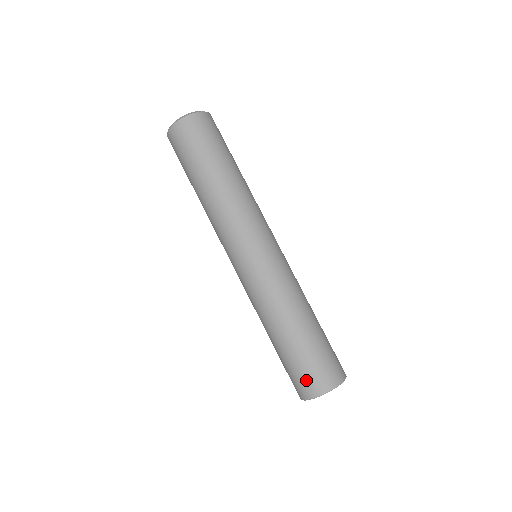
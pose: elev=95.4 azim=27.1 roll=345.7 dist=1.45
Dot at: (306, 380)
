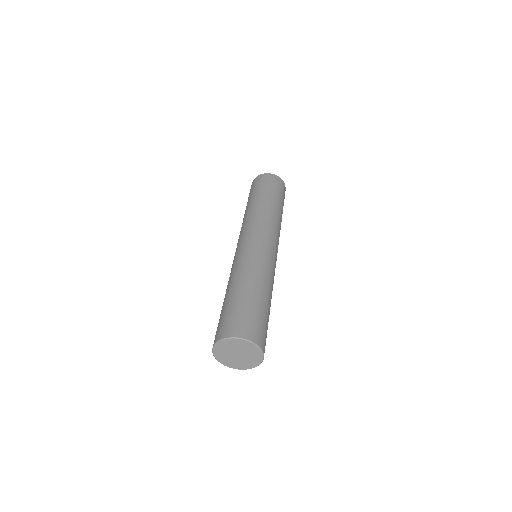
Dot at: (220, 327)
